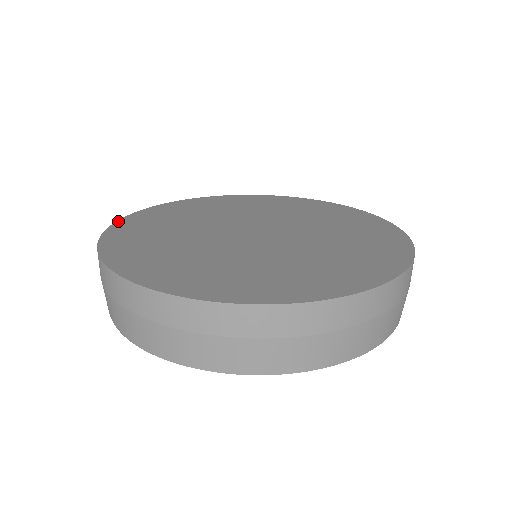
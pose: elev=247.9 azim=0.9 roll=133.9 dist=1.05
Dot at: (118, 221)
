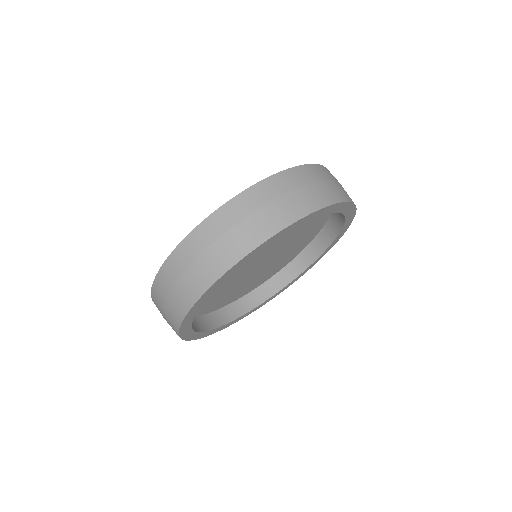
Dot at: (154, 280)
